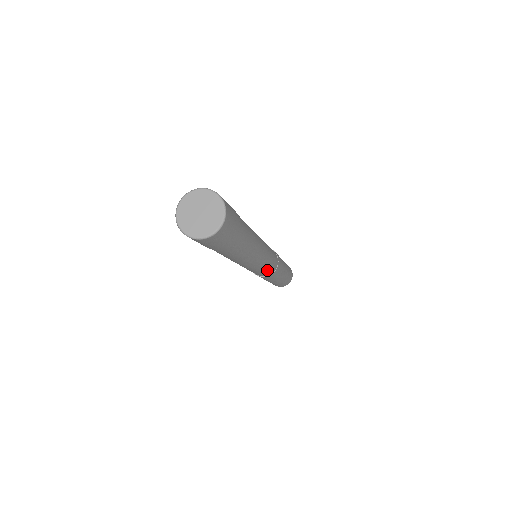
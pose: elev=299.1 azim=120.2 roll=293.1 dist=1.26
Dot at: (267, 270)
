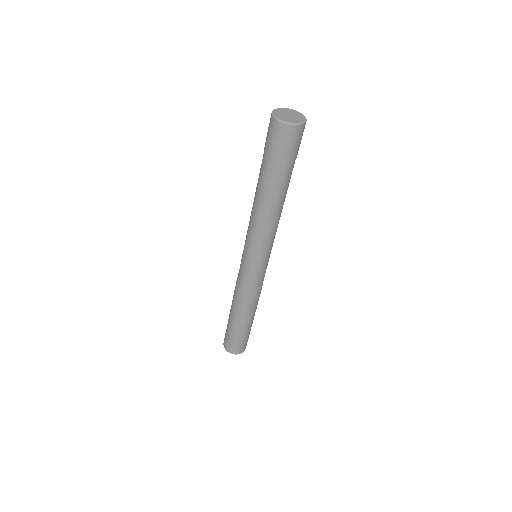
Dot at: (266, 268)
